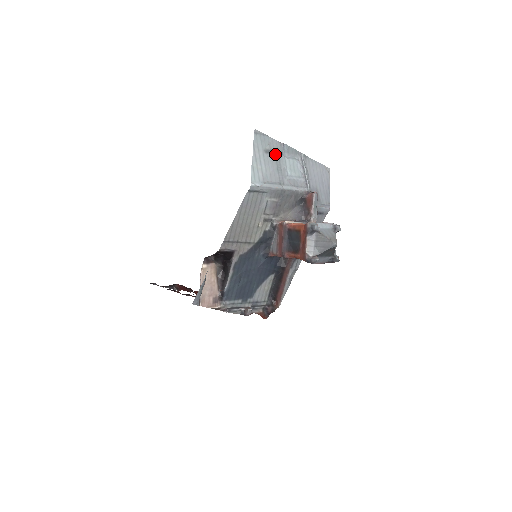
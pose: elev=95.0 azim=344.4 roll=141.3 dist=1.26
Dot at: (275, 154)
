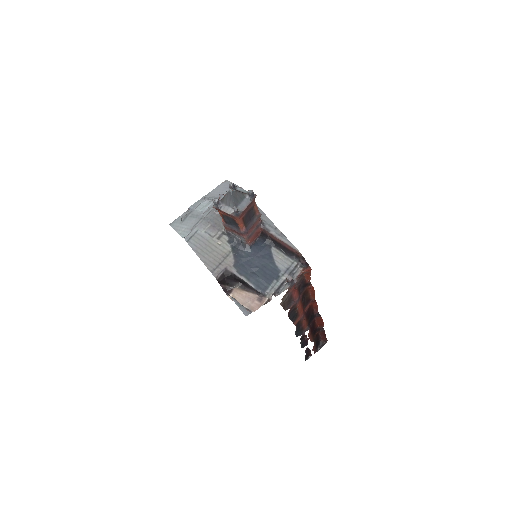
Dot at: (188, 216)
